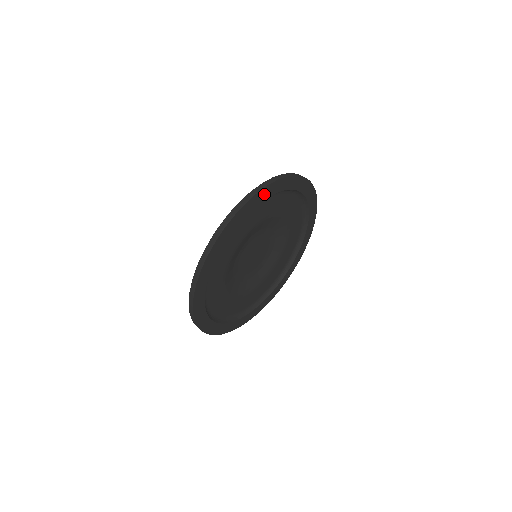
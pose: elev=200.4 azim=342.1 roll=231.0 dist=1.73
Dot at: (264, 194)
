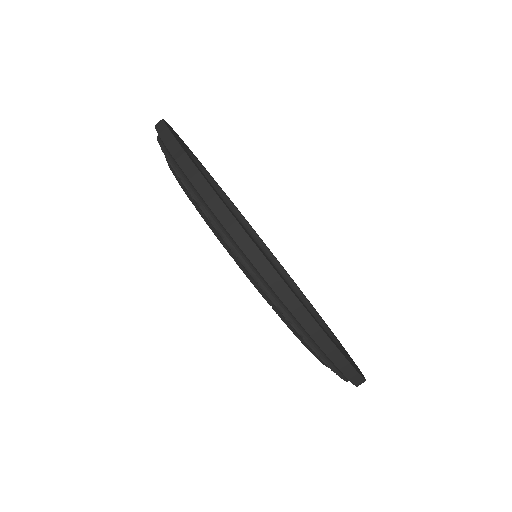
Dot at: occluded
